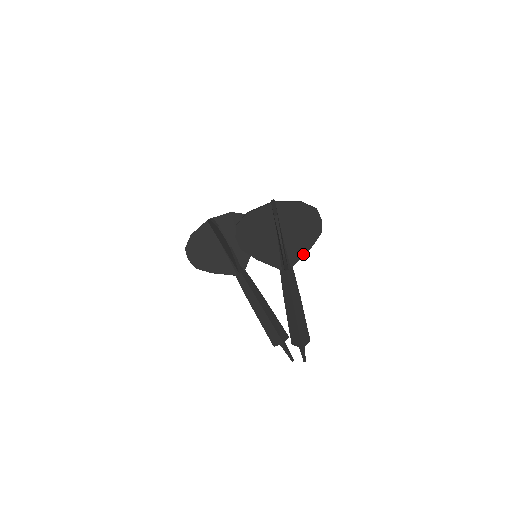
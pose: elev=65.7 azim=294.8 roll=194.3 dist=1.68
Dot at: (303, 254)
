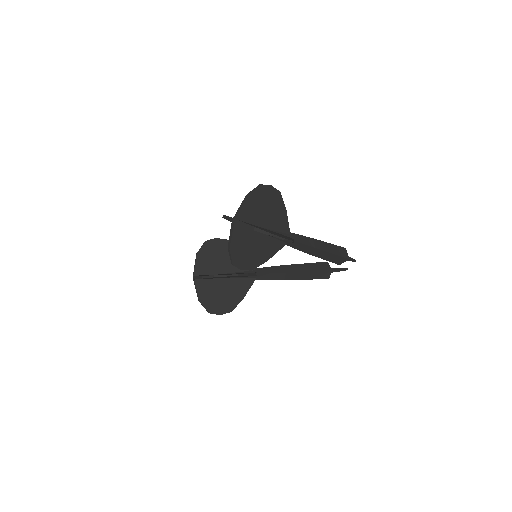
Dot at: (286, 218)
